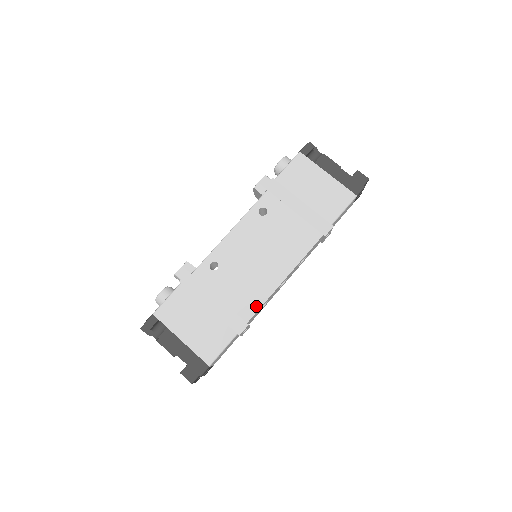
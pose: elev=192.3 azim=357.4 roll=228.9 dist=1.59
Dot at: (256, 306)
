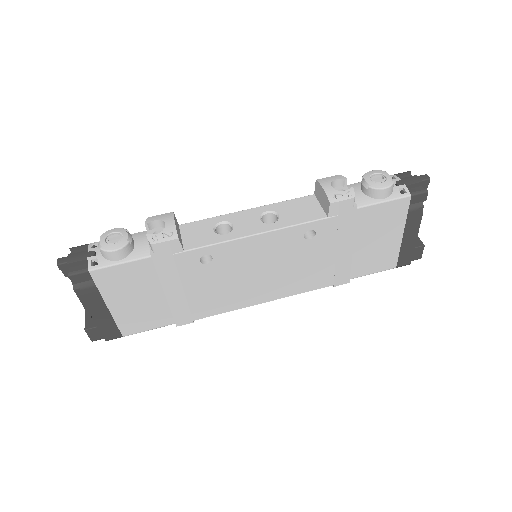
Dot at: (215, 312)
